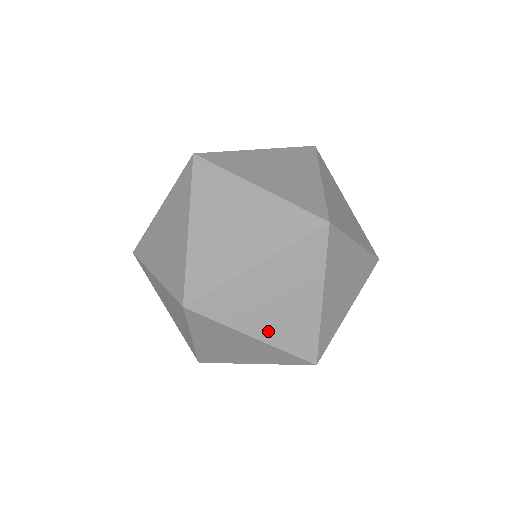
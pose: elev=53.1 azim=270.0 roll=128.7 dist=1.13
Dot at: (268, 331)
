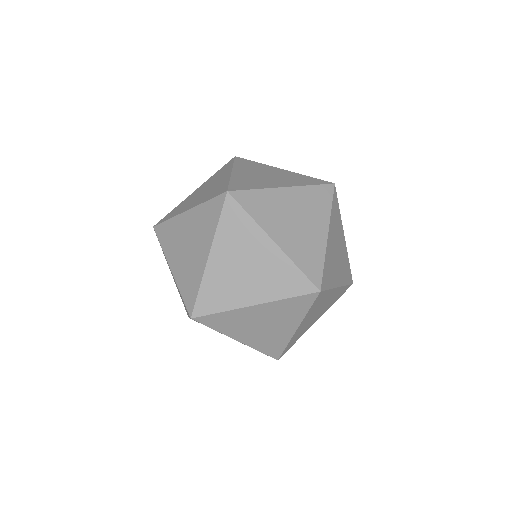
Dot at: (250, 339)
